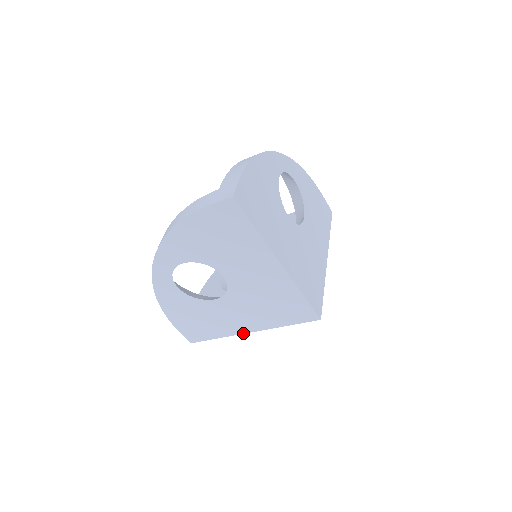
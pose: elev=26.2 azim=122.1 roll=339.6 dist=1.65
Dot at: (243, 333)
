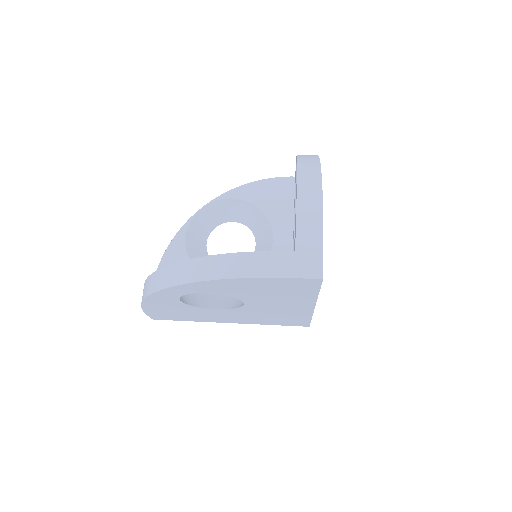
Dot at: (221, 322)
